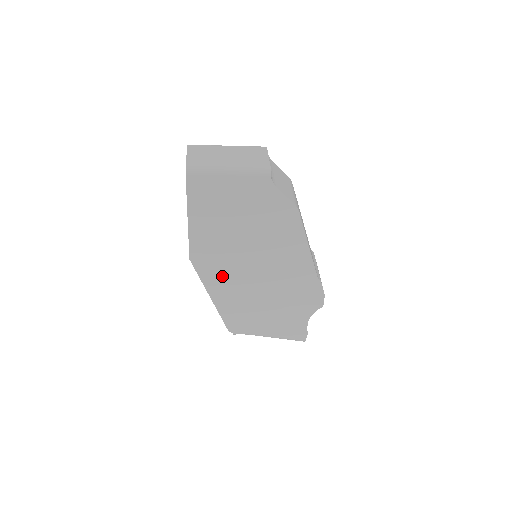
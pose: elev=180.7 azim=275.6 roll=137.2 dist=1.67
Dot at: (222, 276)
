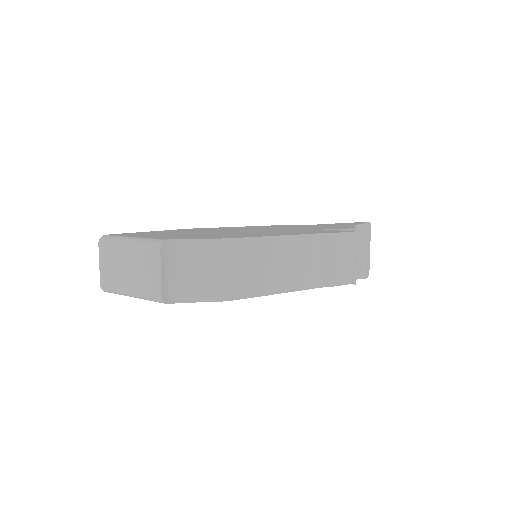
Dot at: occluded
